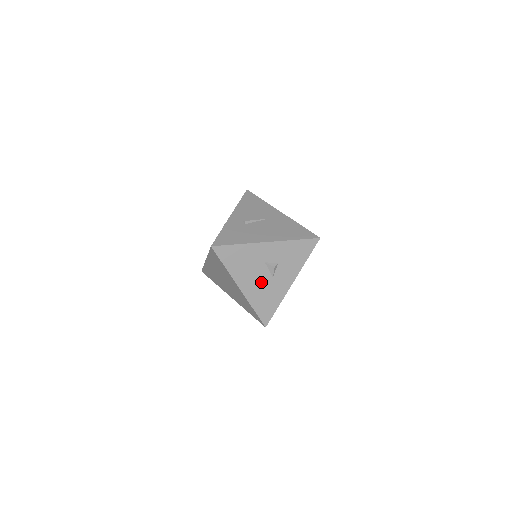
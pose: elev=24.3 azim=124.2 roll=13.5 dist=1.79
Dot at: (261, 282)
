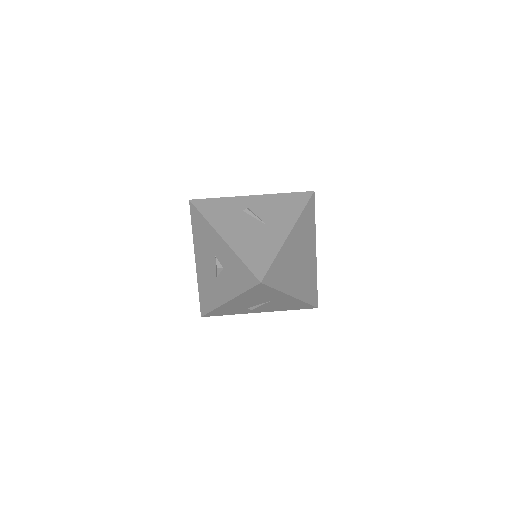
Dot at: (209, 272)
